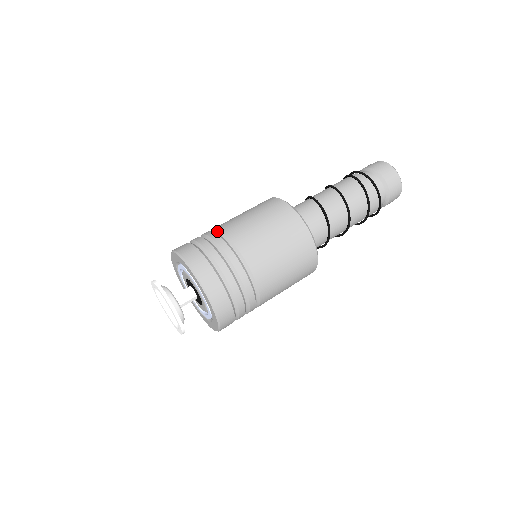
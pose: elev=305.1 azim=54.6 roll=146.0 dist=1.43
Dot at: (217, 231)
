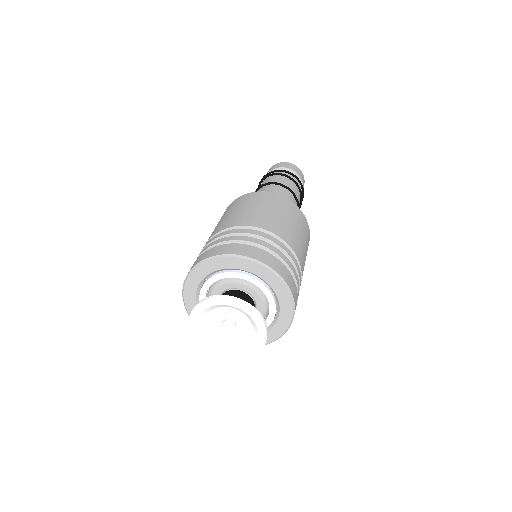
Dot at: (240, 227)
